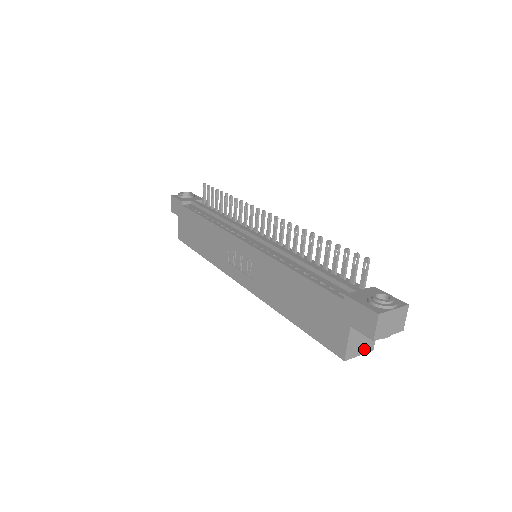
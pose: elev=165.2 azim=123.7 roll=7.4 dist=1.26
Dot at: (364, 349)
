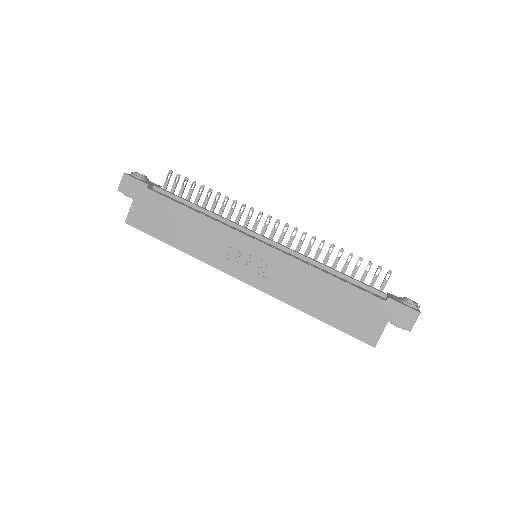
Dot at: occluded
